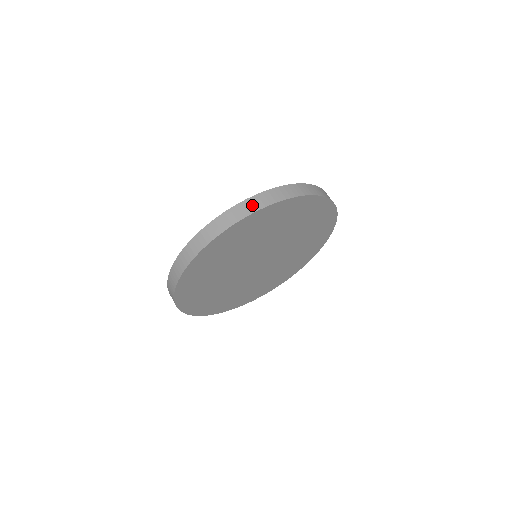
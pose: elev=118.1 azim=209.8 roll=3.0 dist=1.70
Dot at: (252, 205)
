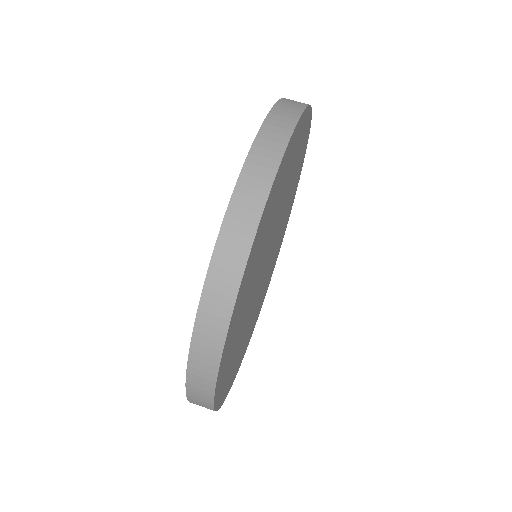
Dot at: (293, 103)
